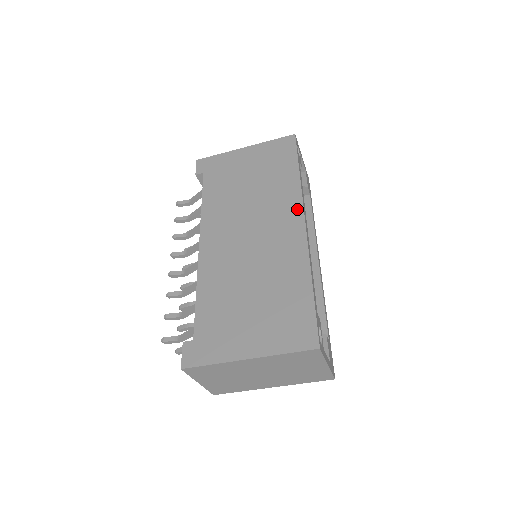
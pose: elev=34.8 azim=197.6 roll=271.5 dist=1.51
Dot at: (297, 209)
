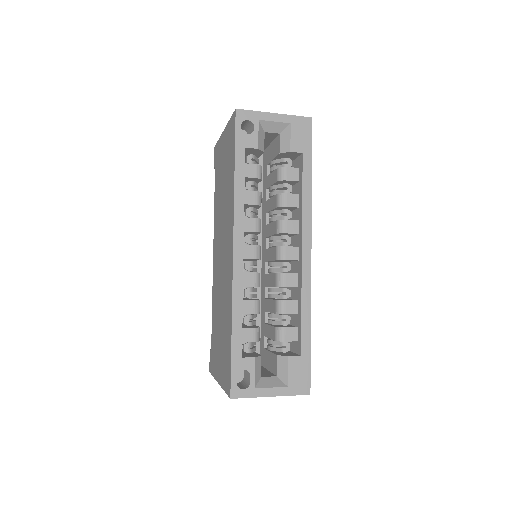
Dot at: (231, 231)
